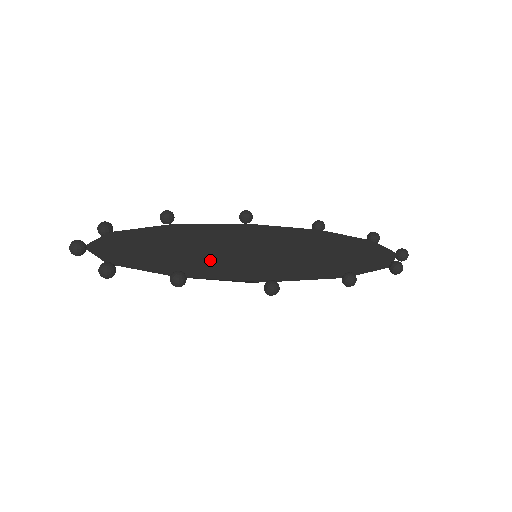
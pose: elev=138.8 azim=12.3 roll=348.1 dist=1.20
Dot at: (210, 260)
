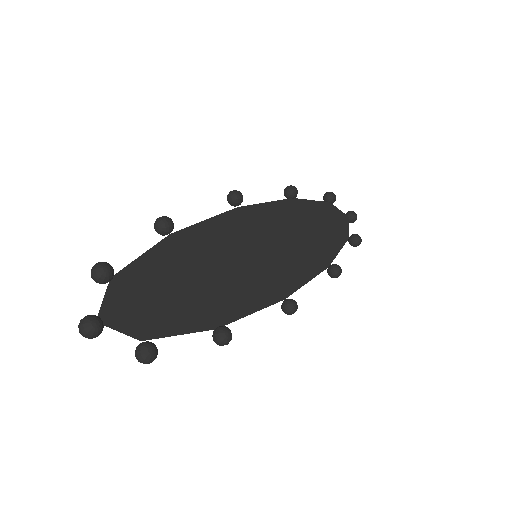
Dot at: (231, 287)
